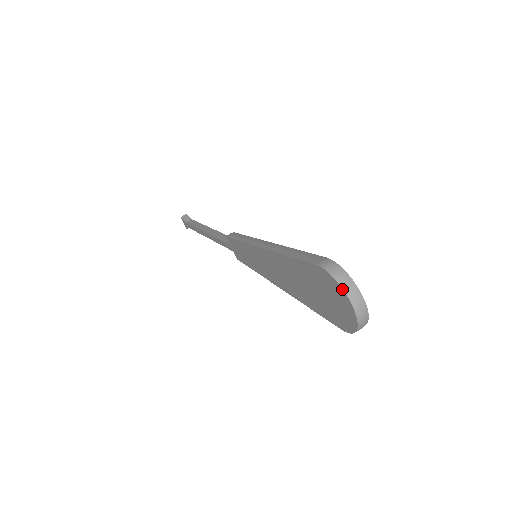
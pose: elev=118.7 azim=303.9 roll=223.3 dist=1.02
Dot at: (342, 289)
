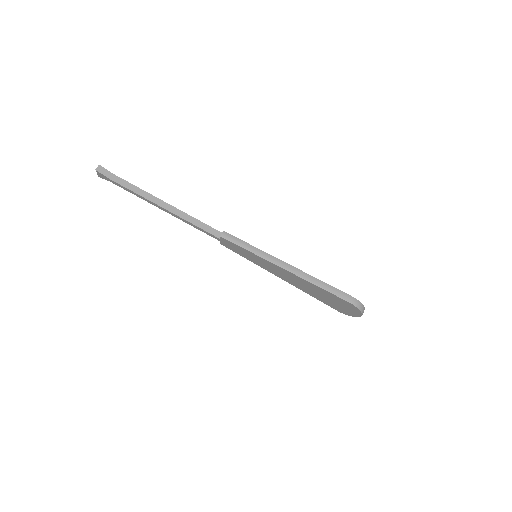
Dot at: (361, 313)
